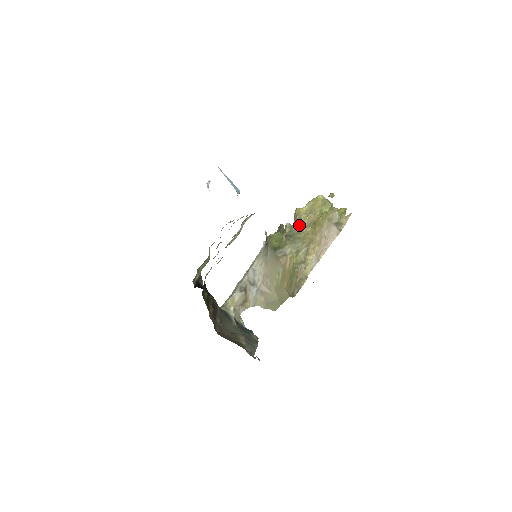
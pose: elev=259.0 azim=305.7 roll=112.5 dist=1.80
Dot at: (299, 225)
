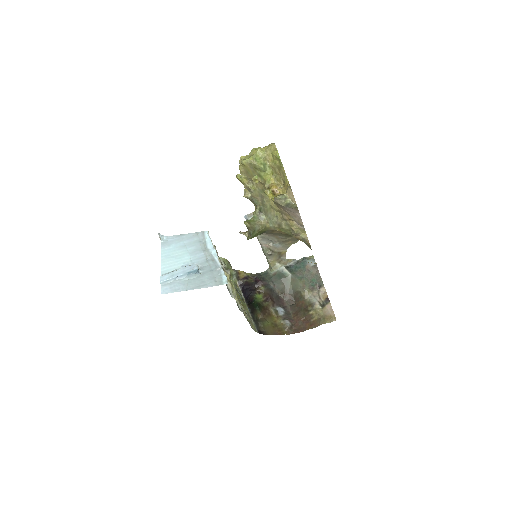
Dot at: (256, 196)
